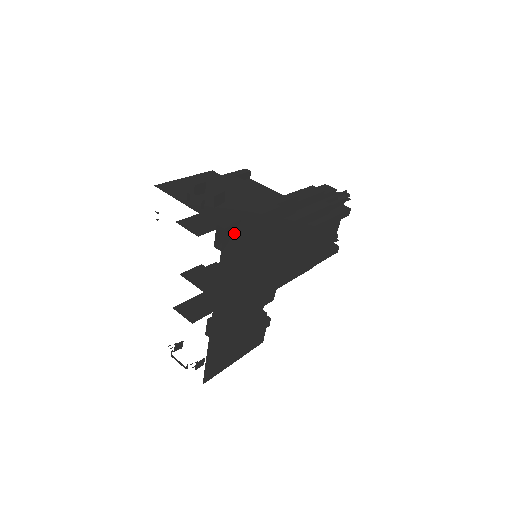
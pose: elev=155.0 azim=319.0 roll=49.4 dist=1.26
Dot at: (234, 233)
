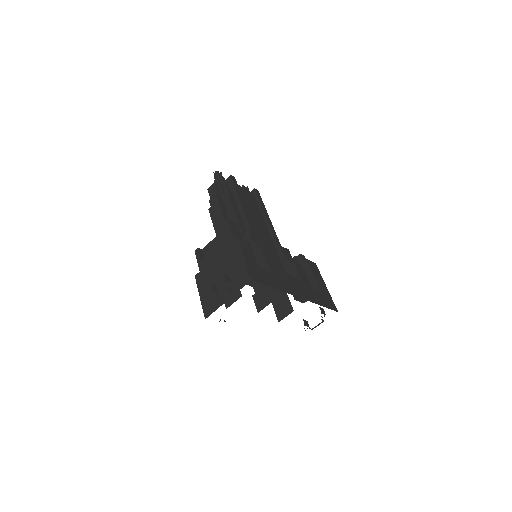
Dot at: (253, 273)
